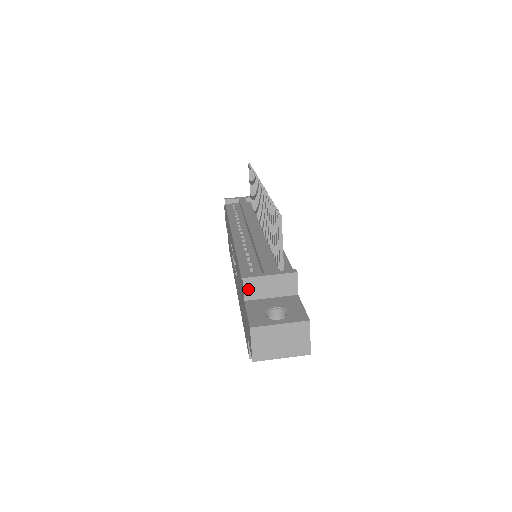
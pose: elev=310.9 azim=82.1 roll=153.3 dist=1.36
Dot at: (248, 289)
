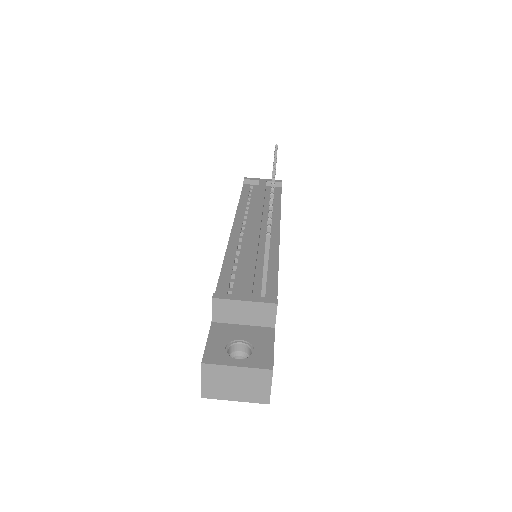
Dot at: (217, 310)
